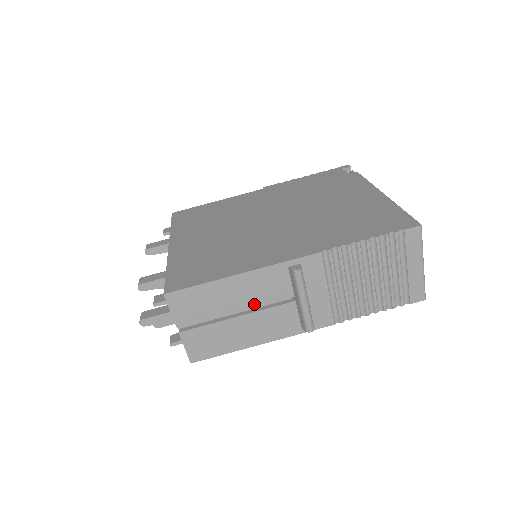
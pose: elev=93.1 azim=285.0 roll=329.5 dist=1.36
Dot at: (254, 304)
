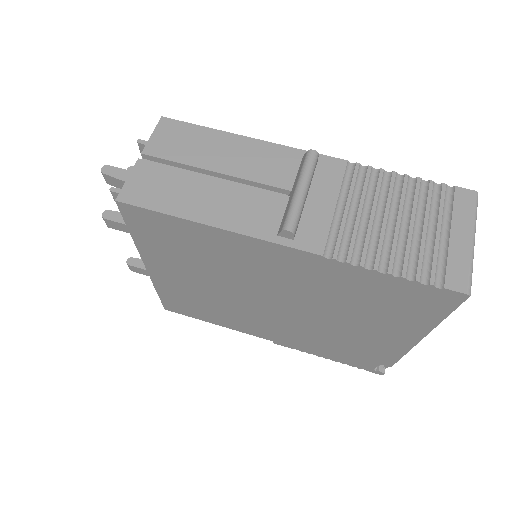
Dot at: (241, 174)
